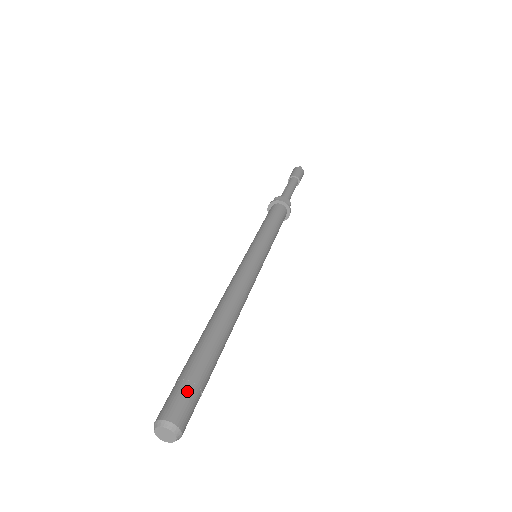
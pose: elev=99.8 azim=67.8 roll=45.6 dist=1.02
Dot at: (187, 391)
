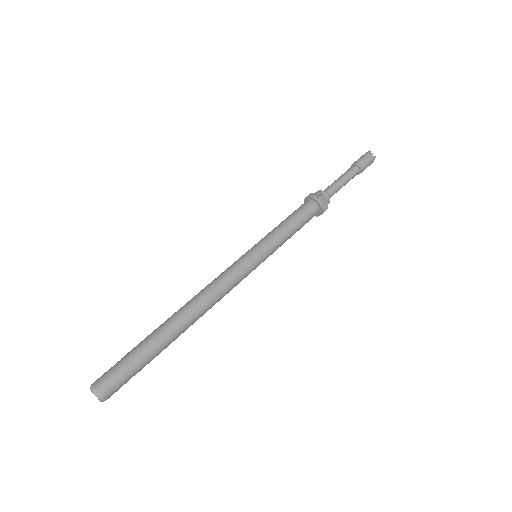
Dot at: (126, 378)
